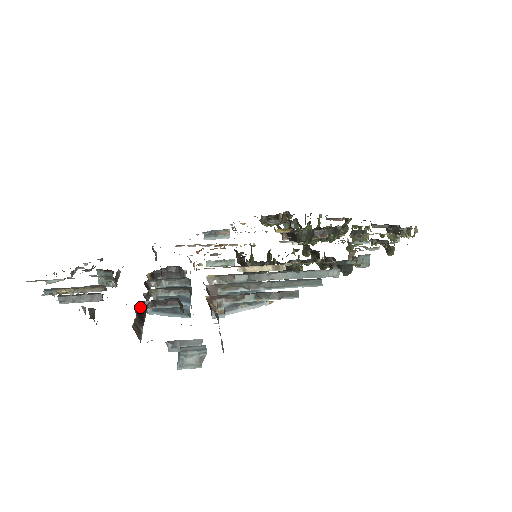
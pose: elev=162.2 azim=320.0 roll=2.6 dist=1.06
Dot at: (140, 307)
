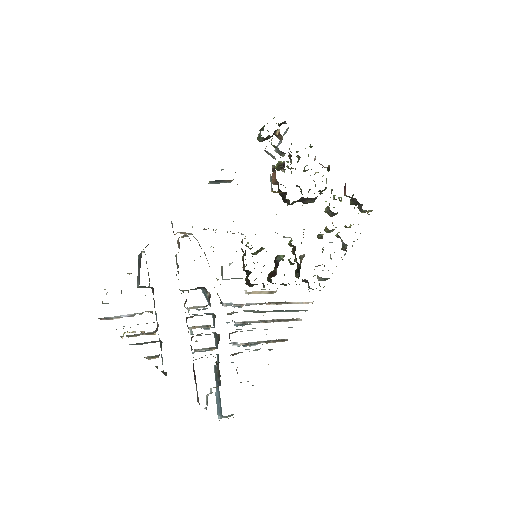
Dot at: (193, 367)
